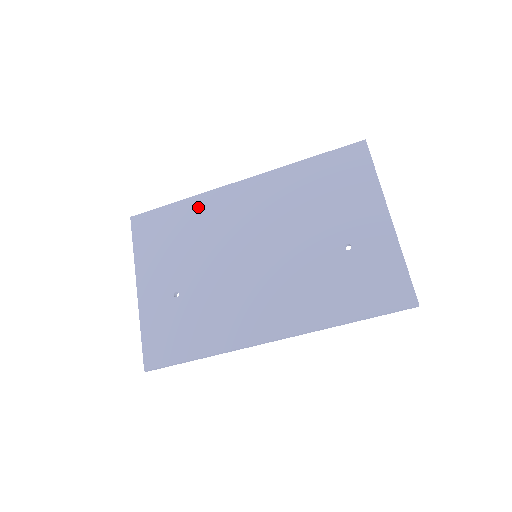
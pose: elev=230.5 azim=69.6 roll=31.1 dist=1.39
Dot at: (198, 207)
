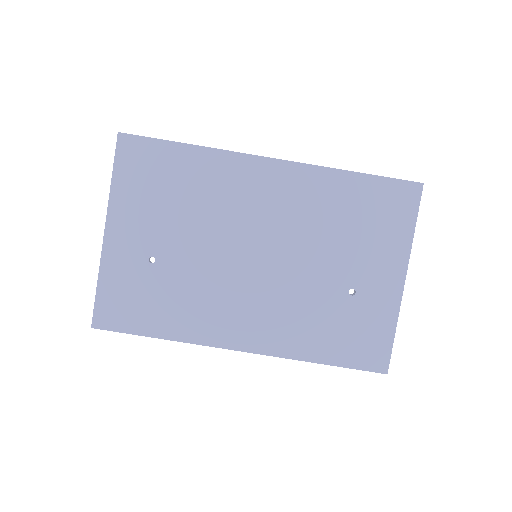
Dot at: (210, 165)
